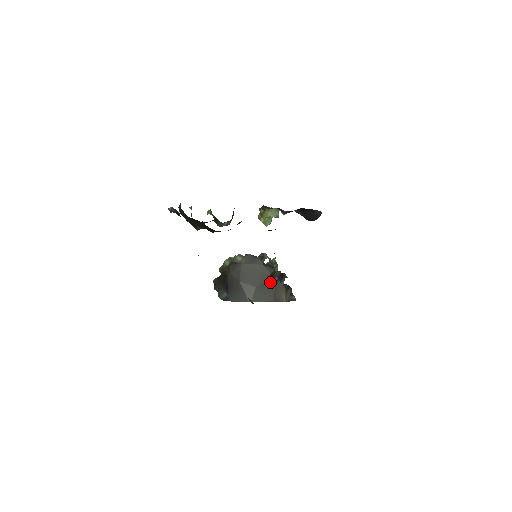
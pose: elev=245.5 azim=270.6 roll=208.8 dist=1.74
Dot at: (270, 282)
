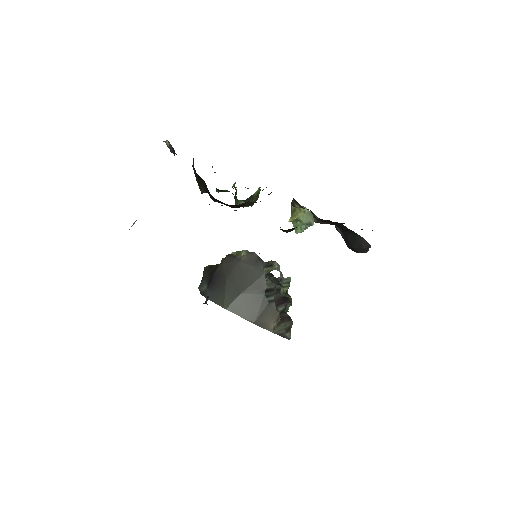
Dot at: (261, 298)
